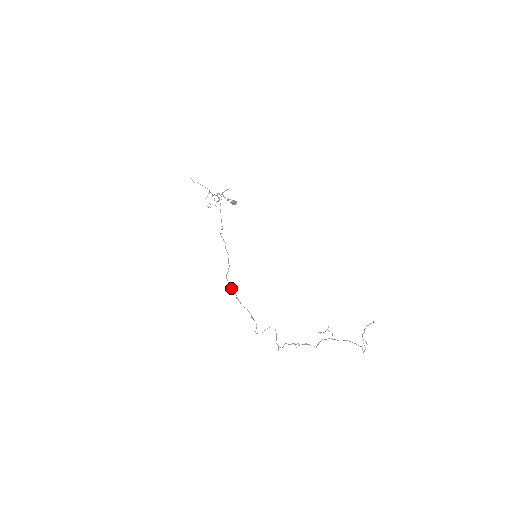
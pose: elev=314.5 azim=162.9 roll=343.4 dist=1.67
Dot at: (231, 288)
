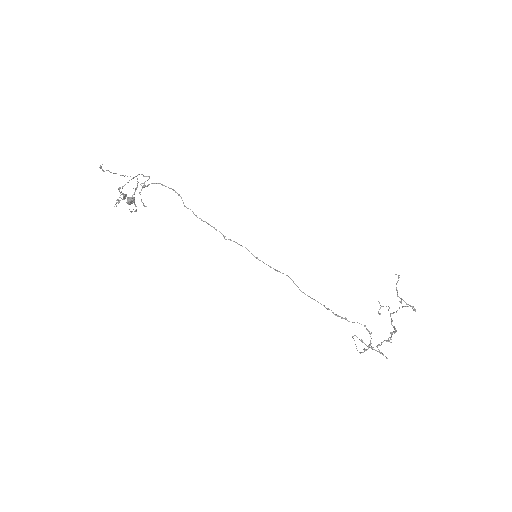
Dot at: (324, 305)
